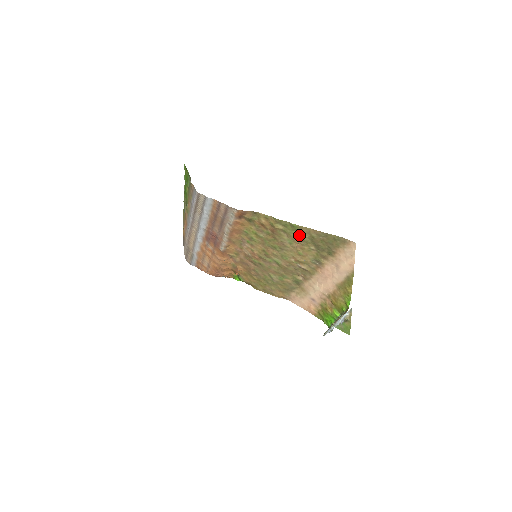
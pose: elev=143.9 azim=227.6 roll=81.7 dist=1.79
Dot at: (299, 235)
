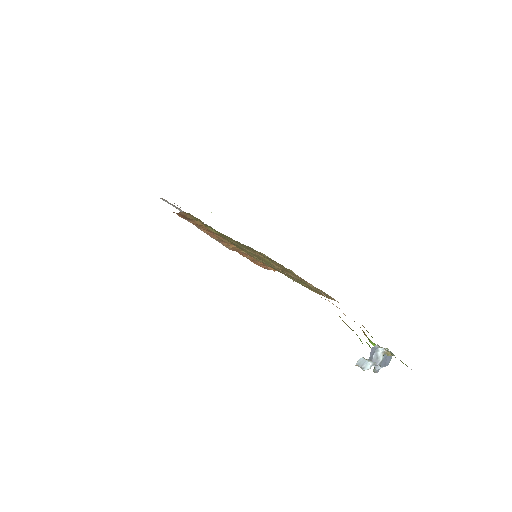
Dot at: (235, 241)
